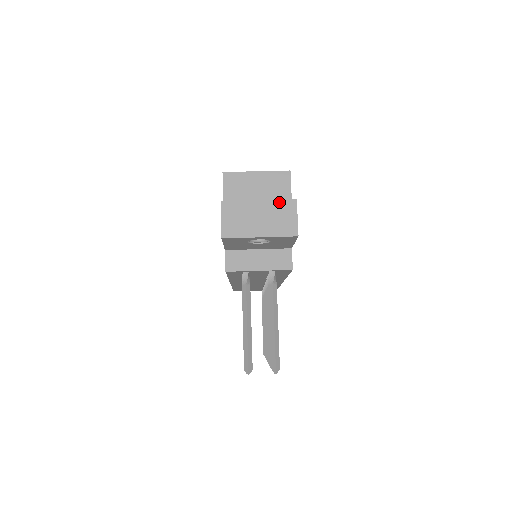
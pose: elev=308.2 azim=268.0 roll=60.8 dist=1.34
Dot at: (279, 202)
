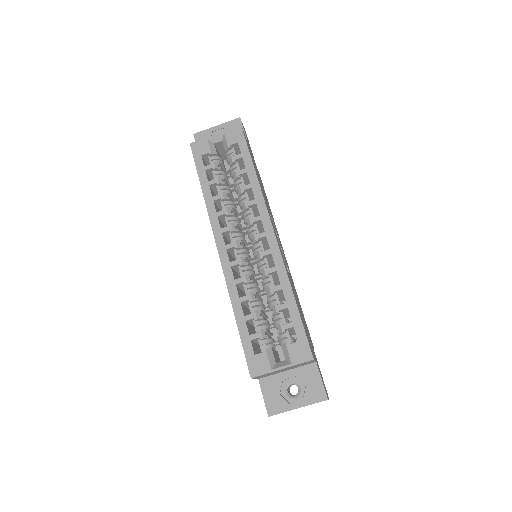
Dot at: occluded
